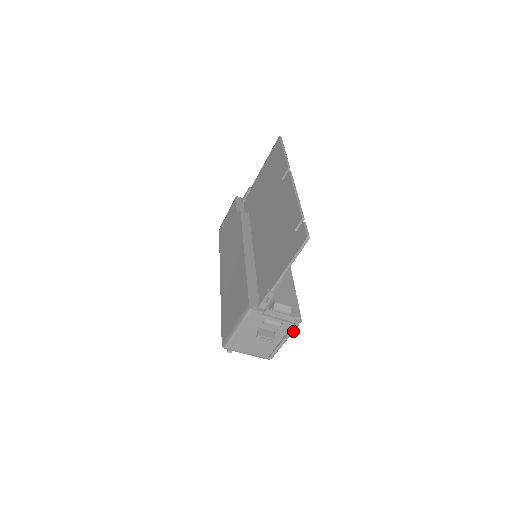
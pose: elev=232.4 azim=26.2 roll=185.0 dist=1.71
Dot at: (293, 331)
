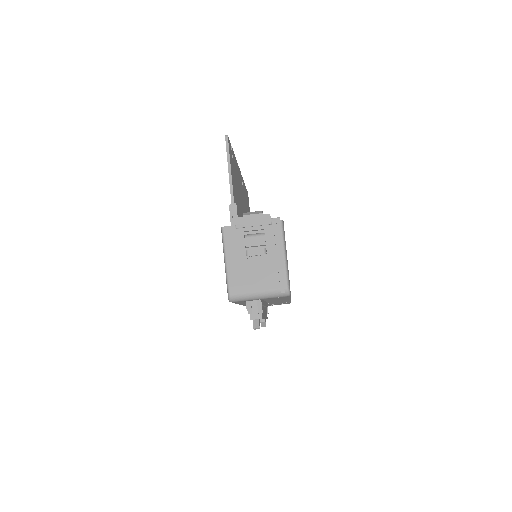
Dot at: (282, 235)
